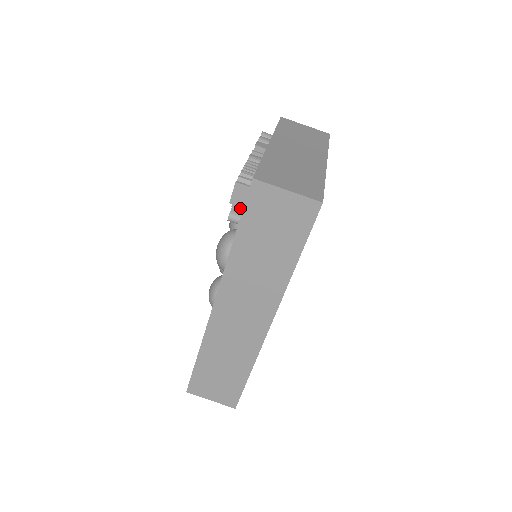
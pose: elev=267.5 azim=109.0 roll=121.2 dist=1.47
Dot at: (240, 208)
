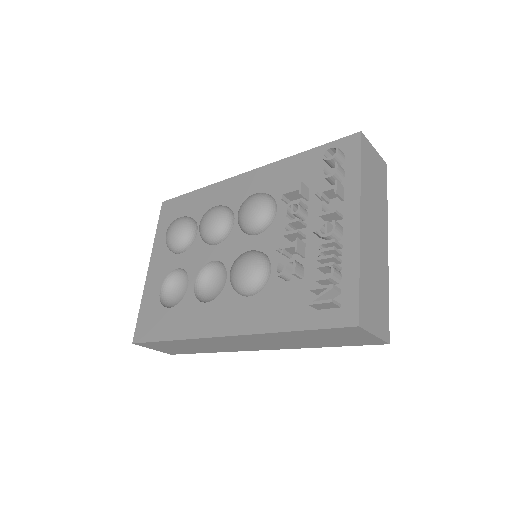
Dot at: (299, 277)
